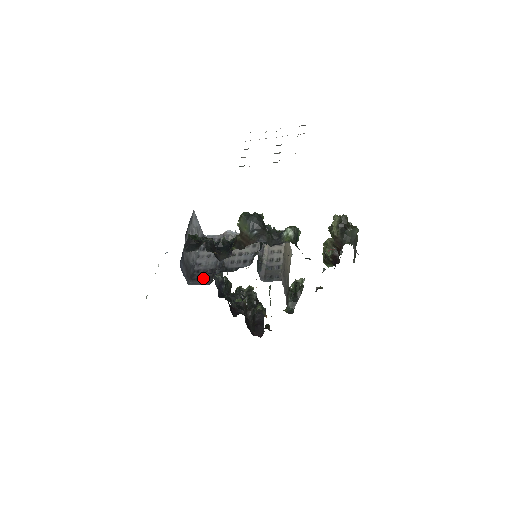
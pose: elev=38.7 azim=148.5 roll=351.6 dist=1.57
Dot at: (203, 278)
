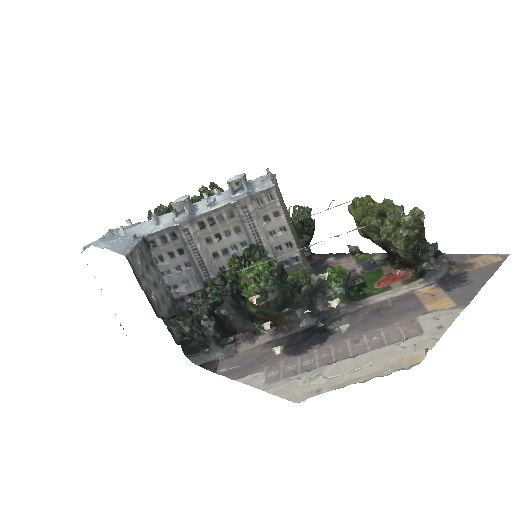
Dot at: occluded
